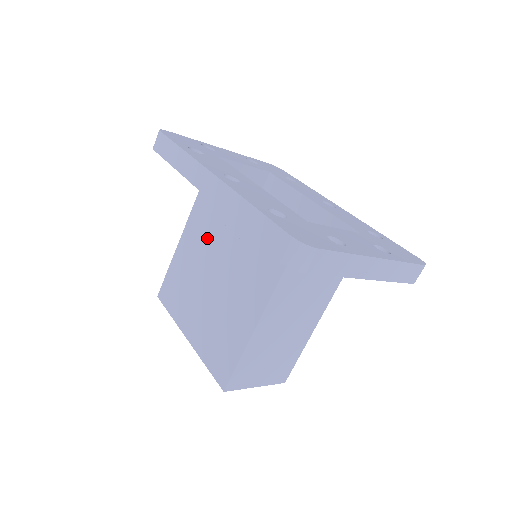
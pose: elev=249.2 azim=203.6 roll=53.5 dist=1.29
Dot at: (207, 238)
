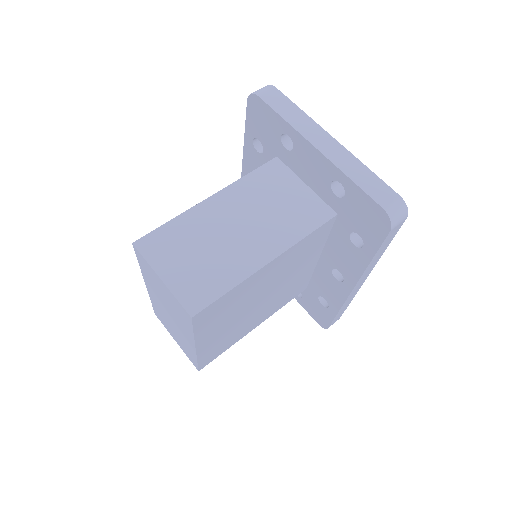
Dot at: occluded
